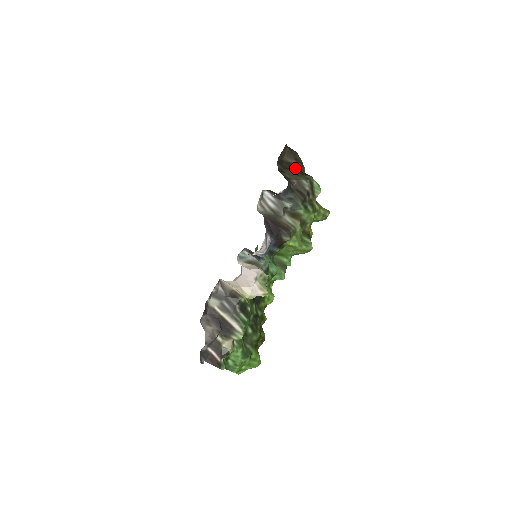
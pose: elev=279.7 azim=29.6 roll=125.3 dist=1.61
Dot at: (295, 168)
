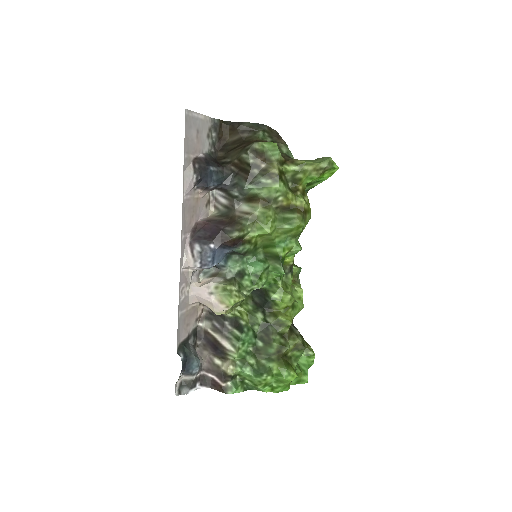
Dot at: (241, 143)
